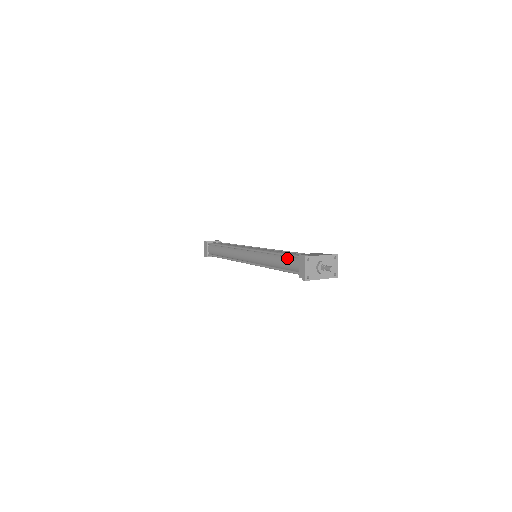
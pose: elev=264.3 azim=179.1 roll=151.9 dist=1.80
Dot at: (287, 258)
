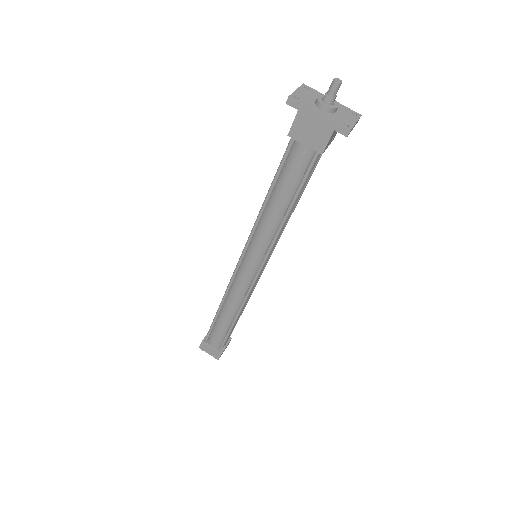
Dot at: occluded
